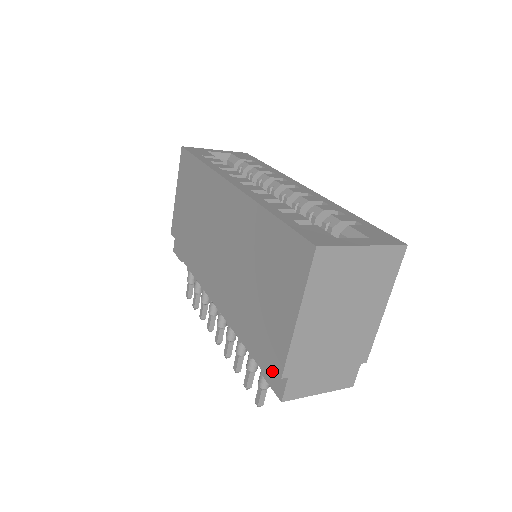
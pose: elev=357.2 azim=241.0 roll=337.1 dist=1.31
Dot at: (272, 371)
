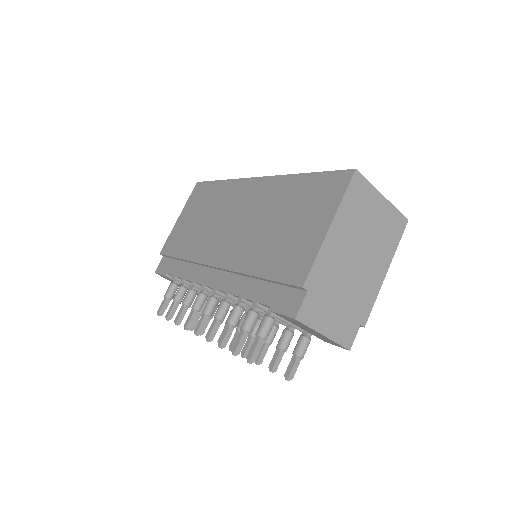
Dot at: (285, 298)
